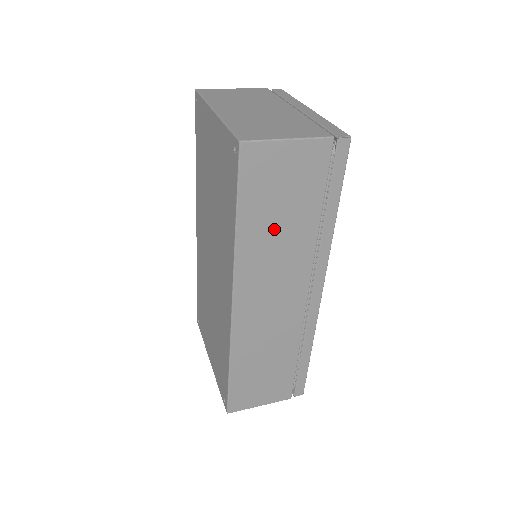
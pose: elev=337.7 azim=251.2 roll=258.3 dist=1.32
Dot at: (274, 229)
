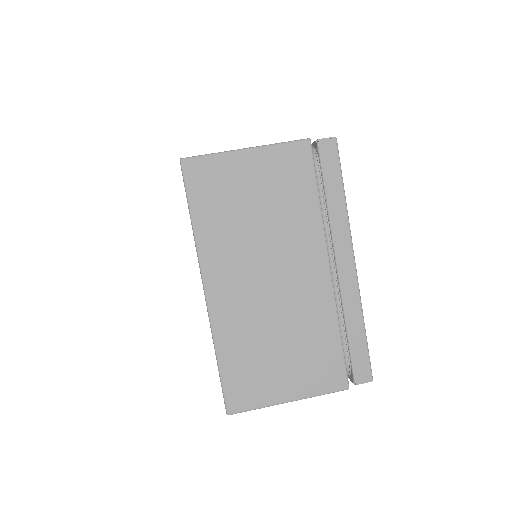
Dot at: occluded
